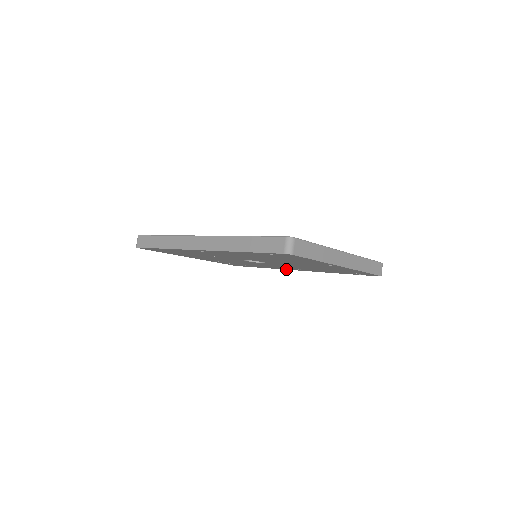
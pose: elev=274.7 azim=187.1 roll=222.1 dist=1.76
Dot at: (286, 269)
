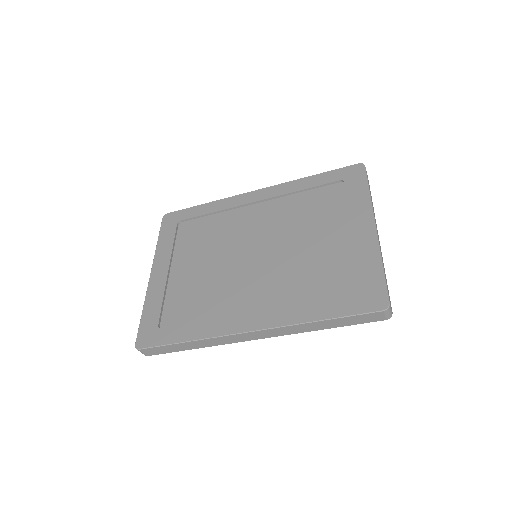
Dot at: occluded
